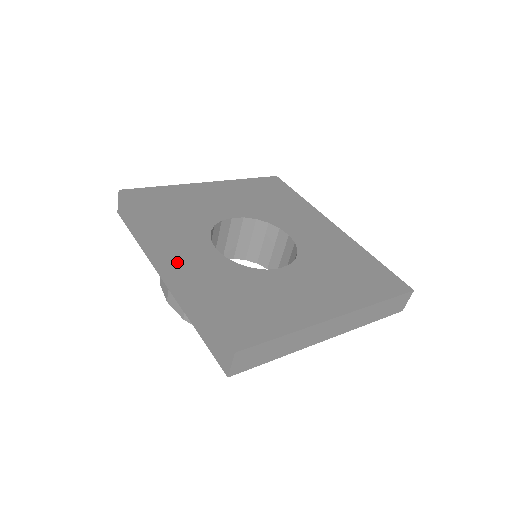
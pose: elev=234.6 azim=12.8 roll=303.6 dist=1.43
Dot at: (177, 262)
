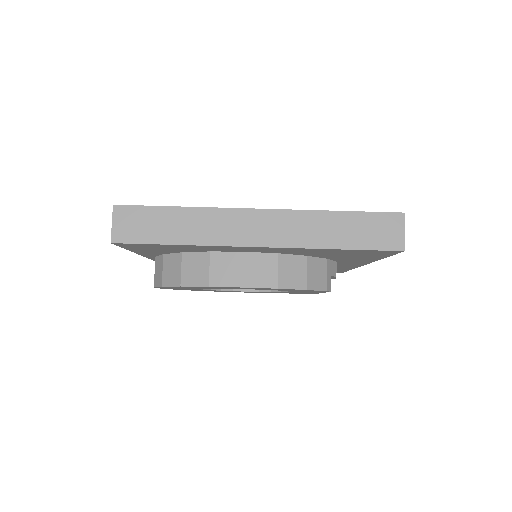
Dot at: occluded
